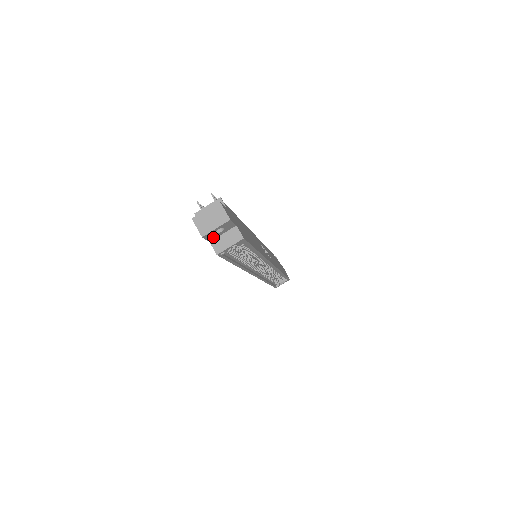
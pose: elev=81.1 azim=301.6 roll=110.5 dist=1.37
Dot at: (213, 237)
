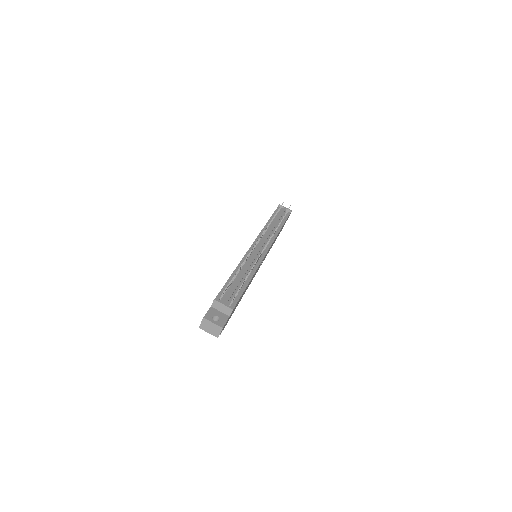
Dot at: occluded
